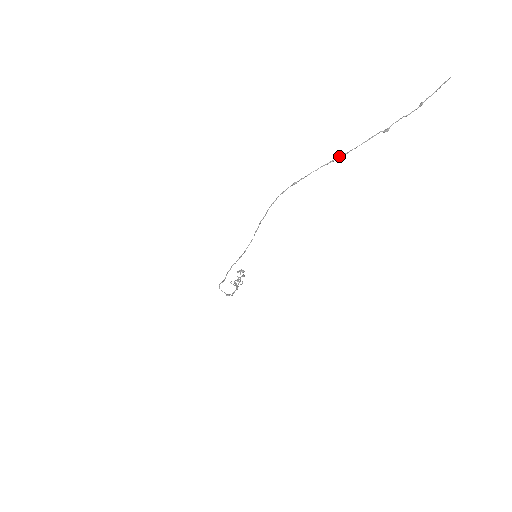
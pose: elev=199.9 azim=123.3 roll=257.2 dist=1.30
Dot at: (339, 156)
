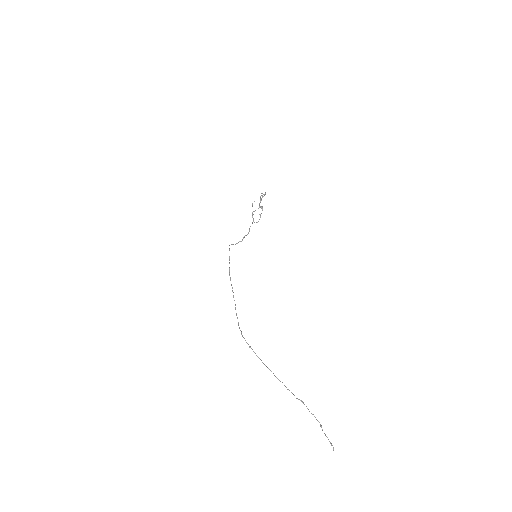
Dot at: occluded
